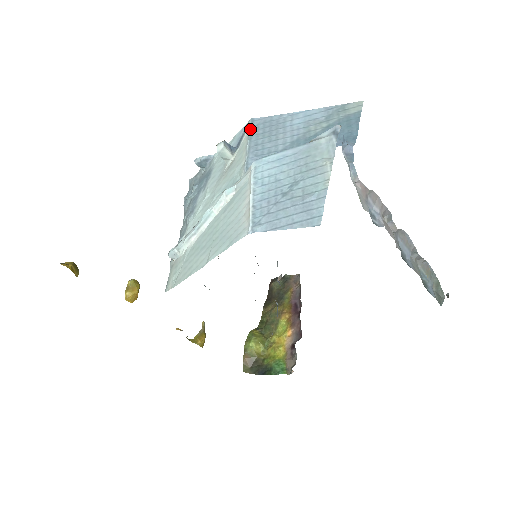
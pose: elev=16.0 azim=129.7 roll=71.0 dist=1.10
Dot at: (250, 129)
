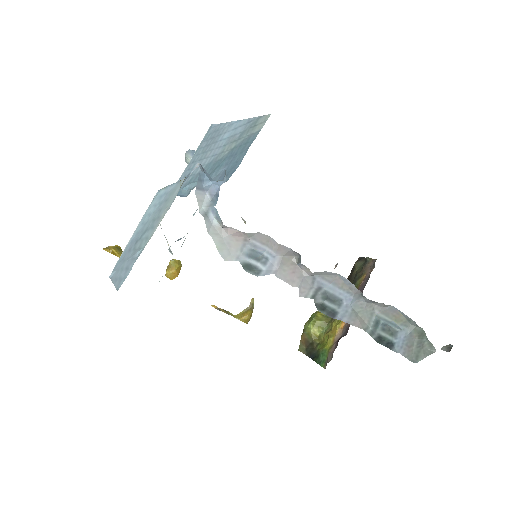
Dot at: occluded
